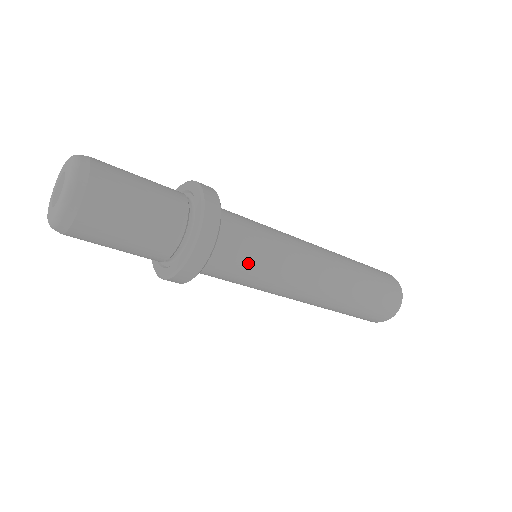
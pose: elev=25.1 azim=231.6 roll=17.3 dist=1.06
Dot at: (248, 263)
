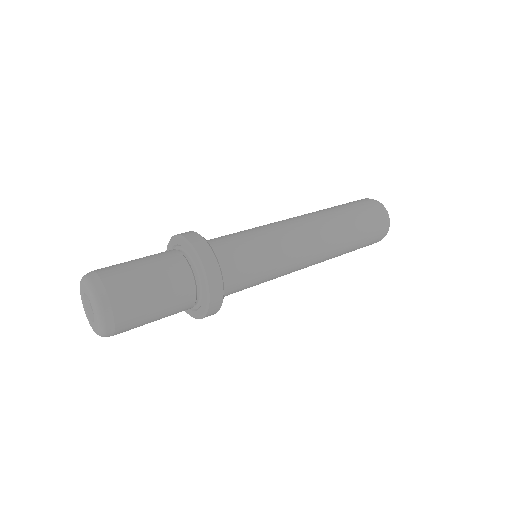
Dot at: (253, 277)
